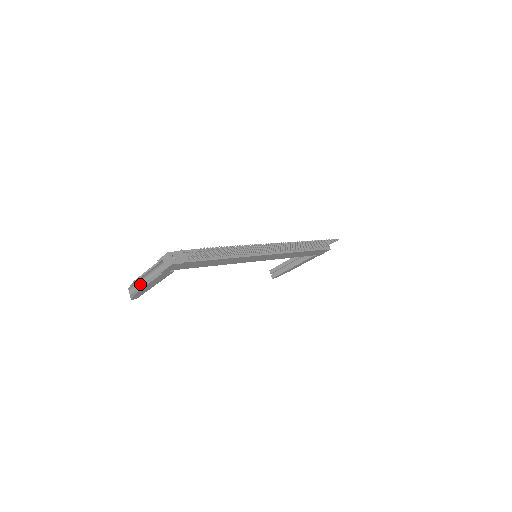
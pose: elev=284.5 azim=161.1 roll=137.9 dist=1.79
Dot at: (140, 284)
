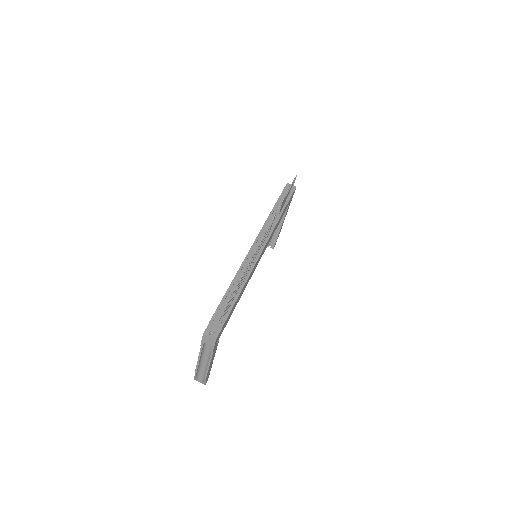
Dot at: (201, 370)
